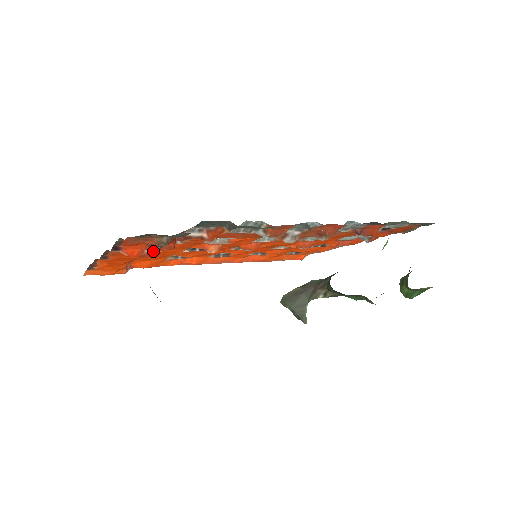
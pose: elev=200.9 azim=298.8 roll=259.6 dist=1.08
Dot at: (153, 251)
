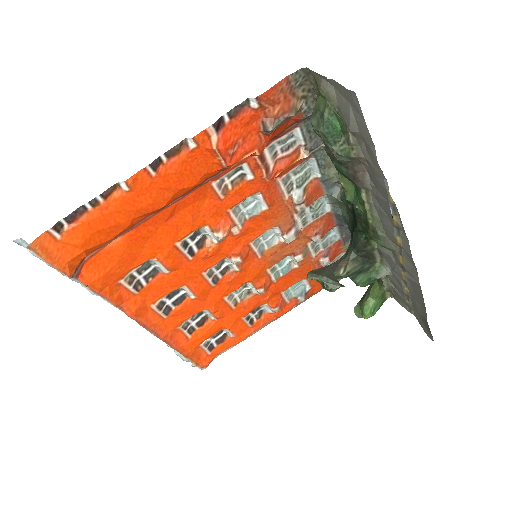
Dot at: (238, 154)
